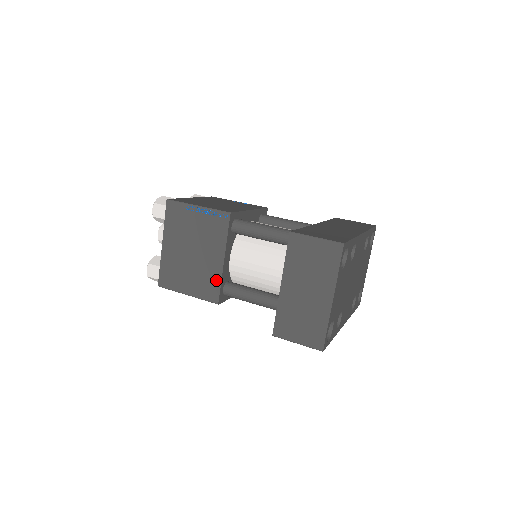
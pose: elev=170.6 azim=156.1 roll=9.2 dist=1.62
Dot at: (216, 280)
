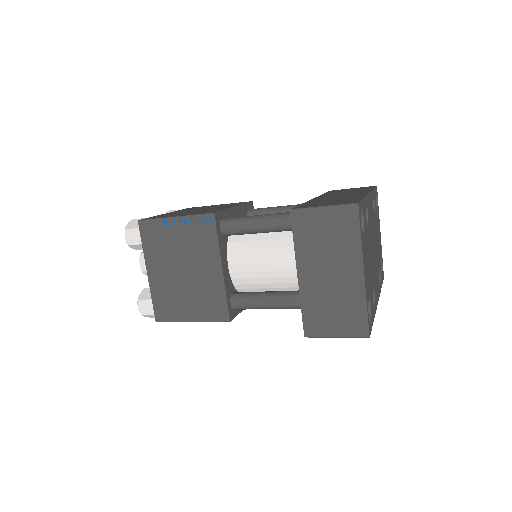
Dot at: (220, 295)
